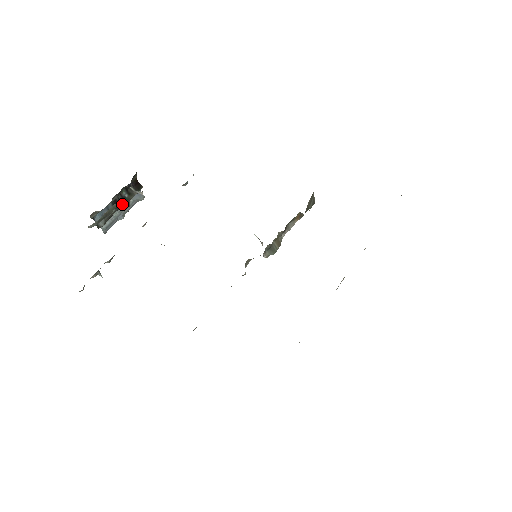
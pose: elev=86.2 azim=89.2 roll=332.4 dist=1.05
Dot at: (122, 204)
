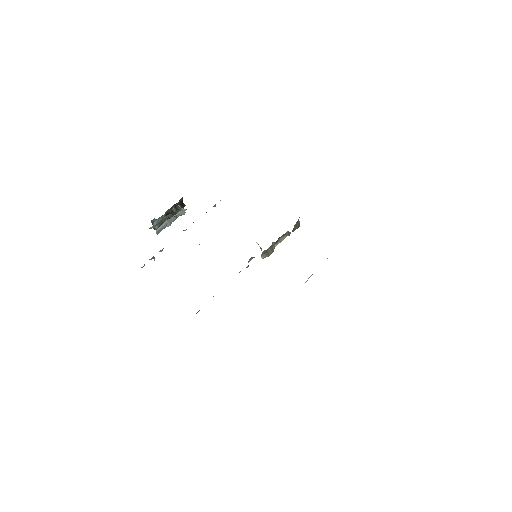
Dot at: occluded
